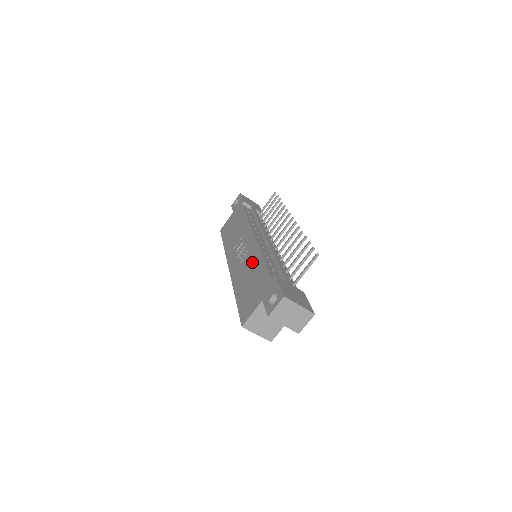
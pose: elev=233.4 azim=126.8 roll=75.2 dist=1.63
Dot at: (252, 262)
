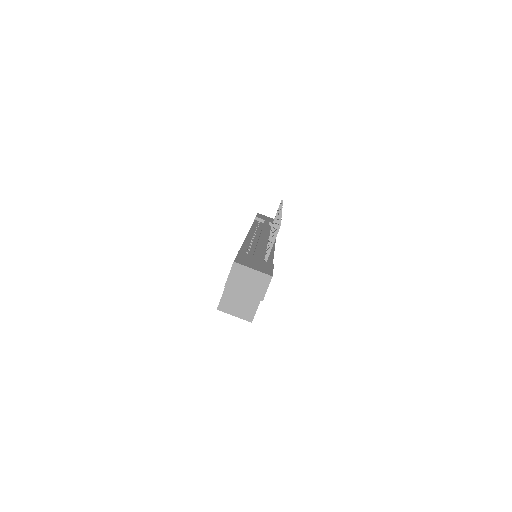
Dot at: occluded
